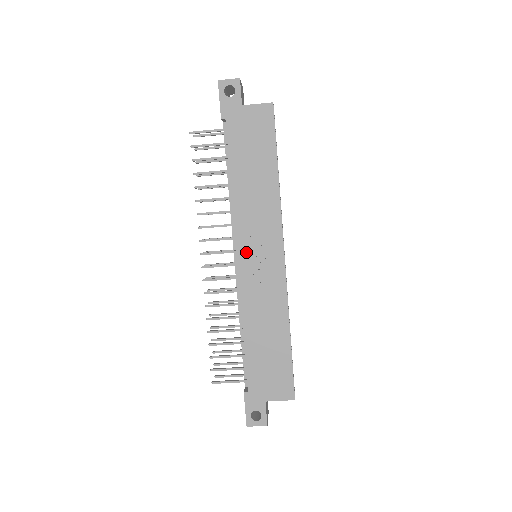
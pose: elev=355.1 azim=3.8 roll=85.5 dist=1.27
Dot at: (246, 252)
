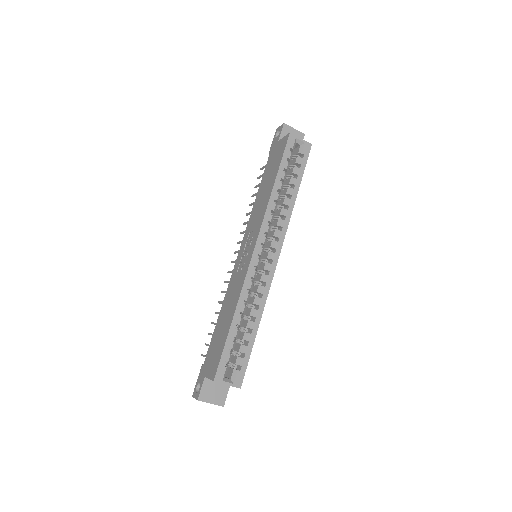
Dot at: (243, 247)
